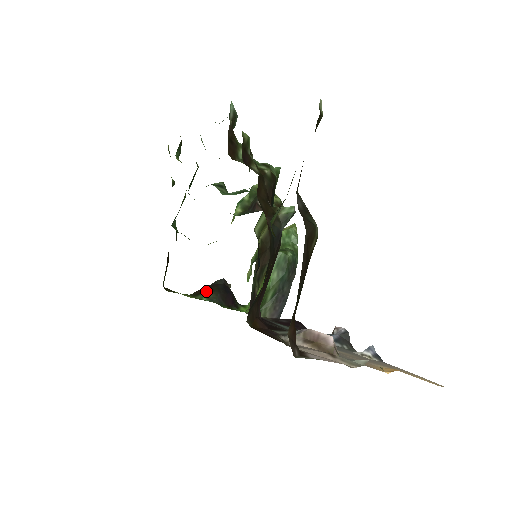
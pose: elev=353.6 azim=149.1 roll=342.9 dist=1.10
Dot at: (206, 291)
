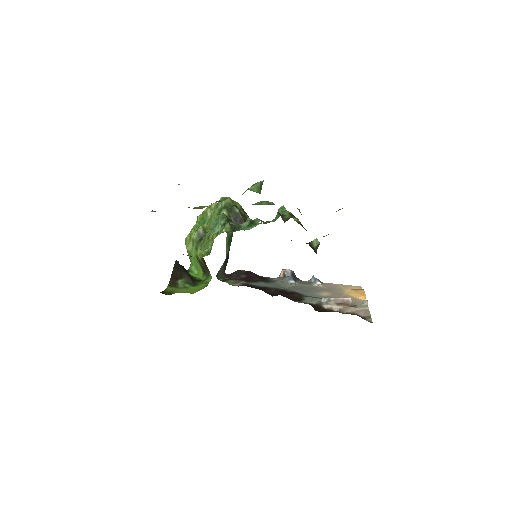
Dot at: (178, 278)
